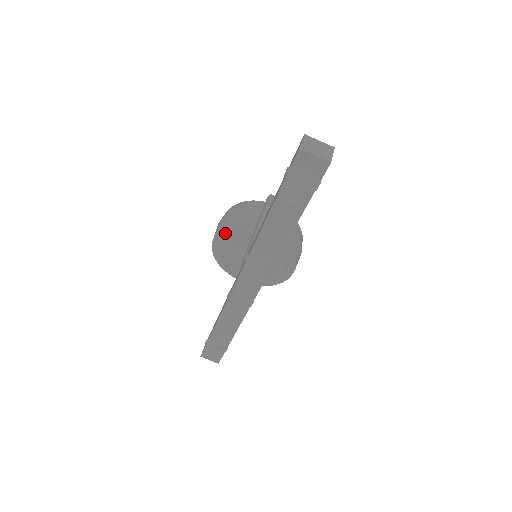
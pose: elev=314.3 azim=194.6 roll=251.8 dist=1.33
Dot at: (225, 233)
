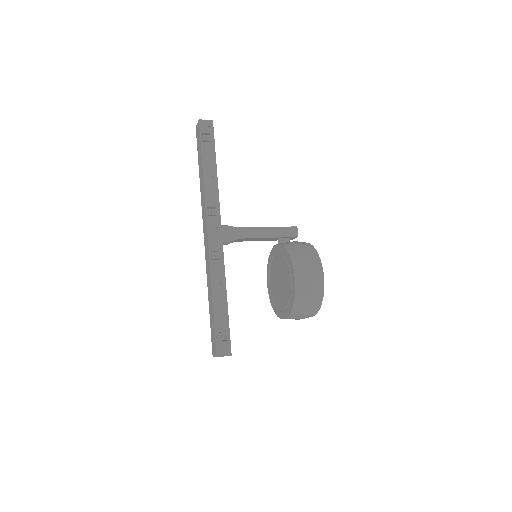
Dot at: (269, 272)
